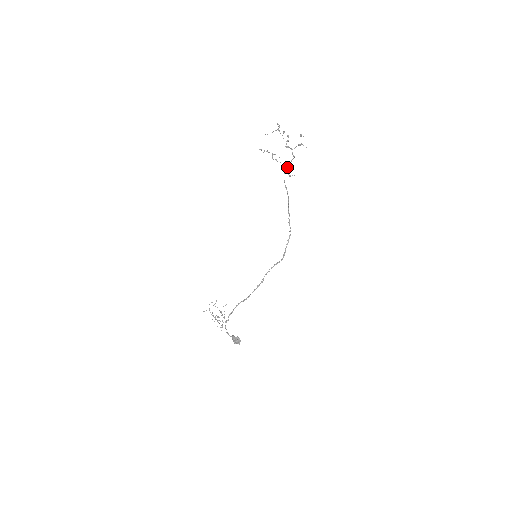
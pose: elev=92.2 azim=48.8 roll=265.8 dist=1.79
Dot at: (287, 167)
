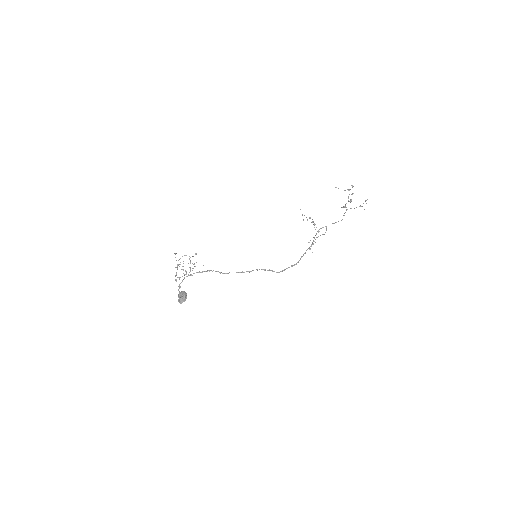
Dot at: (326, 226)
